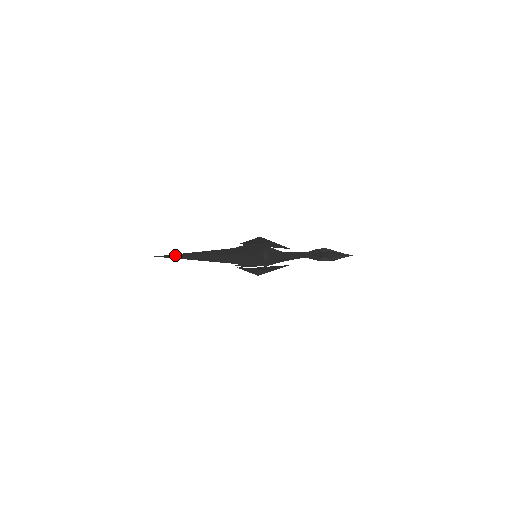
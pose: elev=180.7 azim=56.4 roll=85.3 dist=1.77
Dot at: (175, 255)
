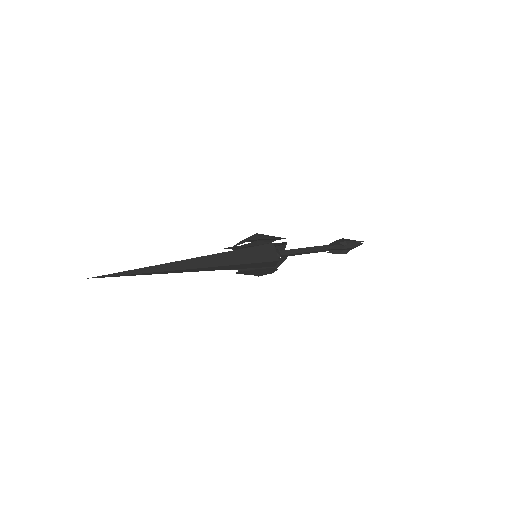
Dot at: (132, 273)
